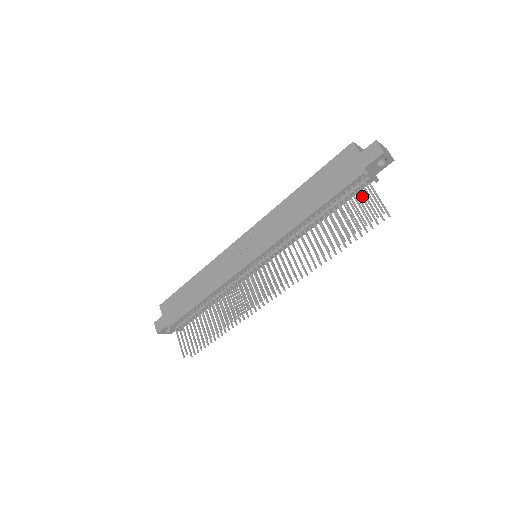
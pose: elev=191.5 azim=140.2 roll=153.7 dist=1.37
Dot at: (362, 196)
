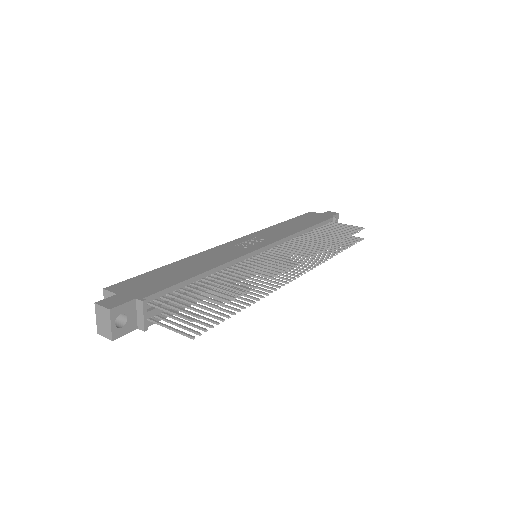
Dot at: occluded
